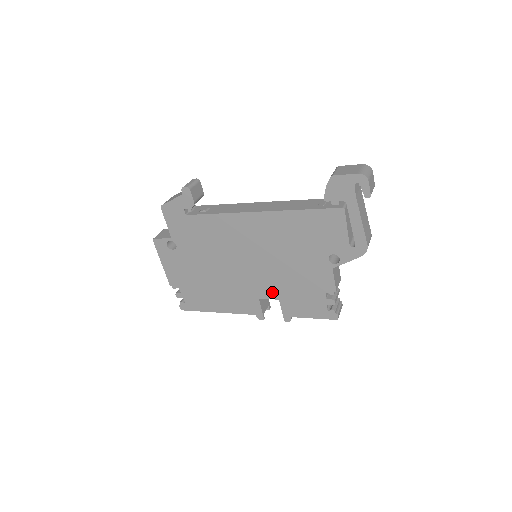
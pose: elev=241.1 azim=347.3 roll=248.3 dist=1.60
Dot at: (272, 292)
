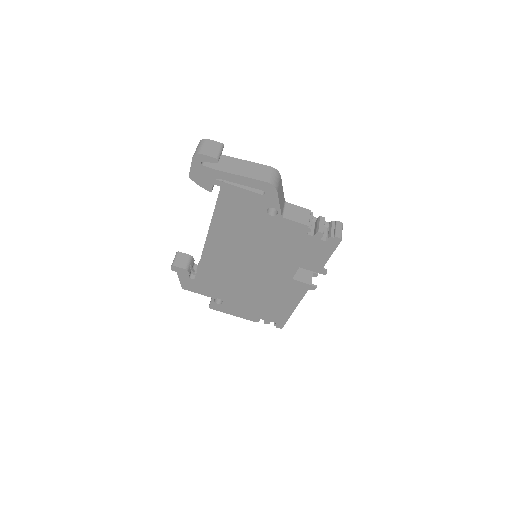
Dot at: (289, 268)
